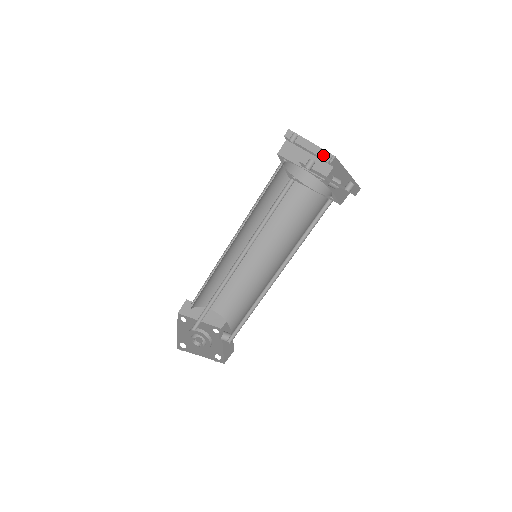
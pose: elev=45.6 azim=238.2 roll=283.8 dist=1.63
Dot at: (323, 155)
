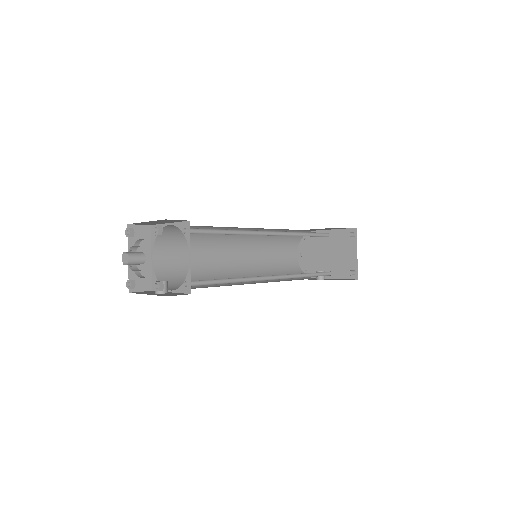
Dot at: occluded
